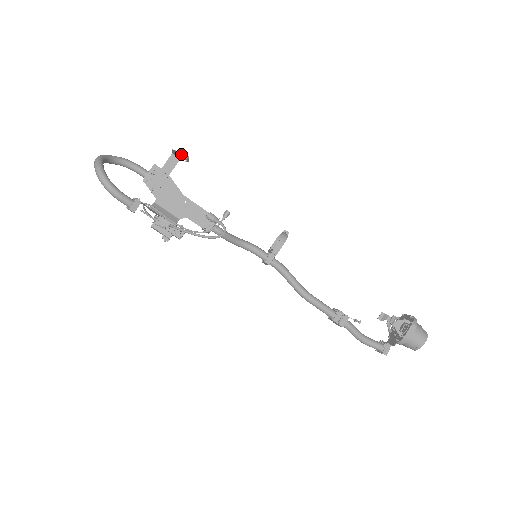
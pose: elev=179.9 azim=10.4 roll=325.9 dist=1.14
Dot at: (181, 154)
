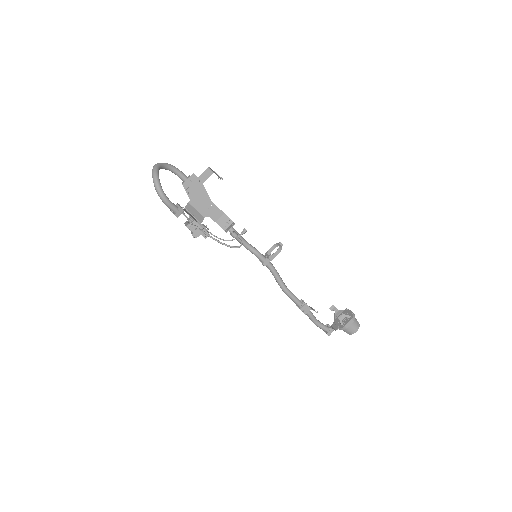
Dot at: (217, 174)
